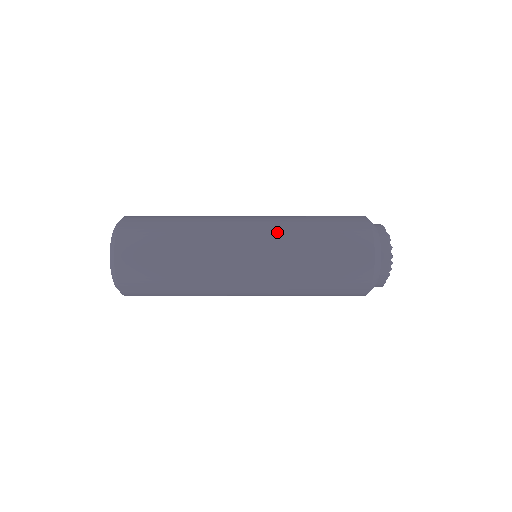
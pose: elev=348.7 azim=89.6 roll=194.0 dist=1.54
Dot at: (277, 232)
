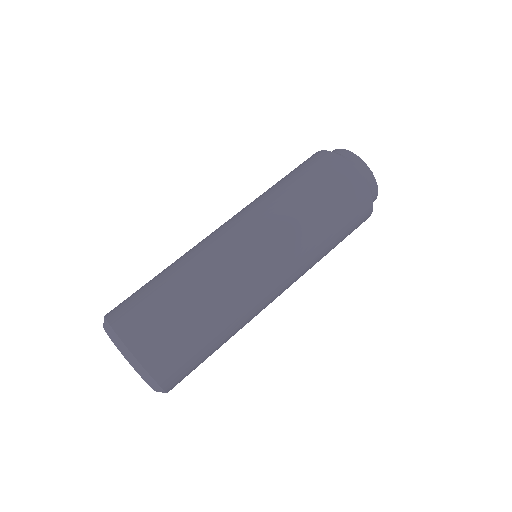
Dot at: (267, 215)
